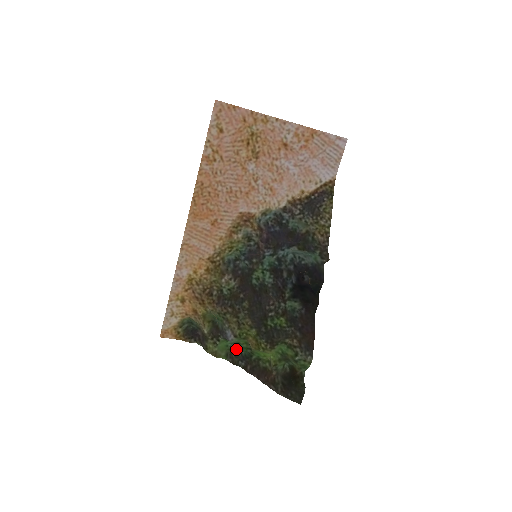
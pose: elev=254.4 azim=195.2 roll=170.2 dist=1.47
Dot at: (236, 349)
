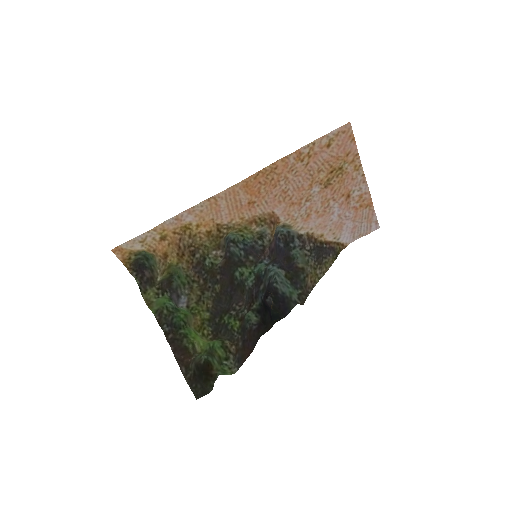
Dot at: (170, 312)
